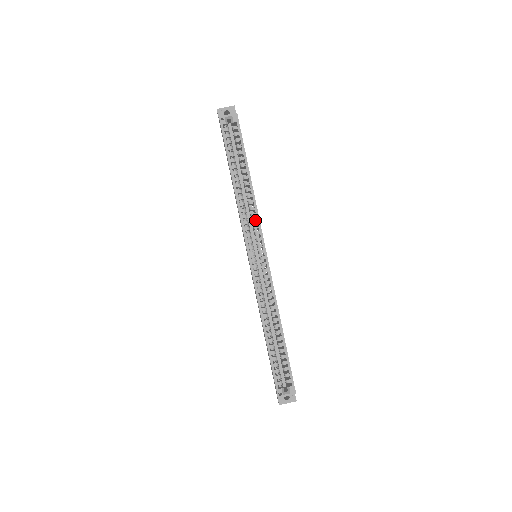
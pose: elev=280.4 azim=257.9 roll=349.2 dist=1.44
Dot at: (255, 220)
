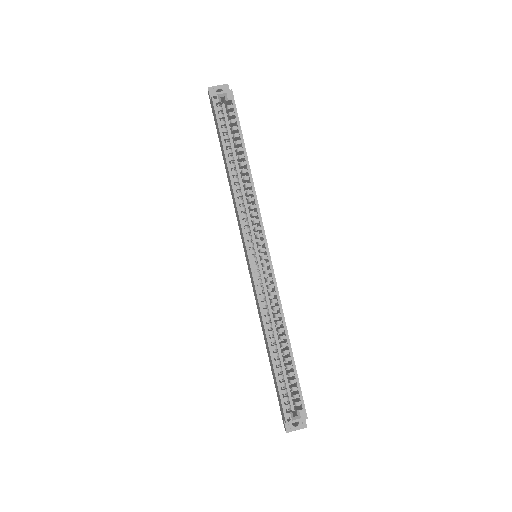
Dot at: (255, 213)
